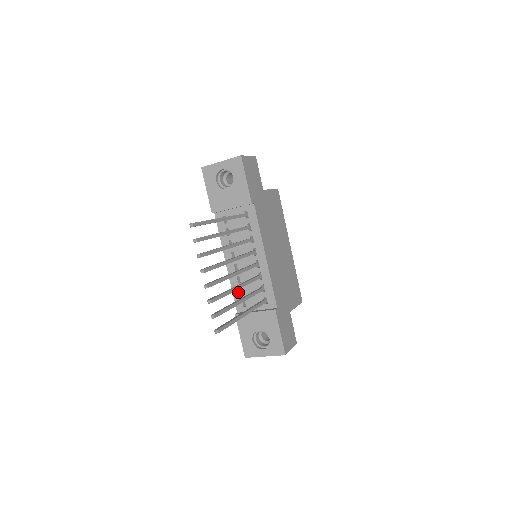
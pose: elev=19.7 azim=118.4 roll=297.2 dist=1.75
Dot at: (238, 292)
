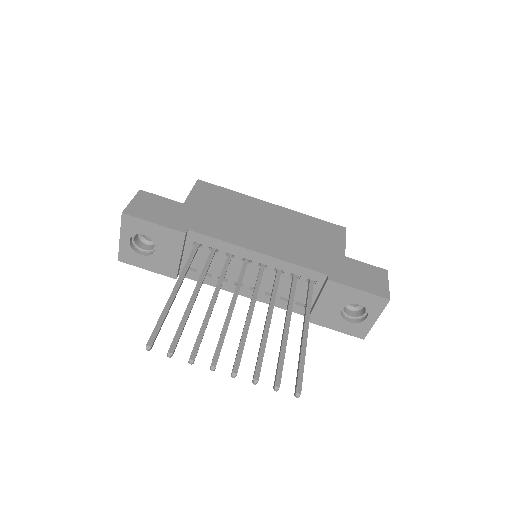
Dot at: (283, 303)
